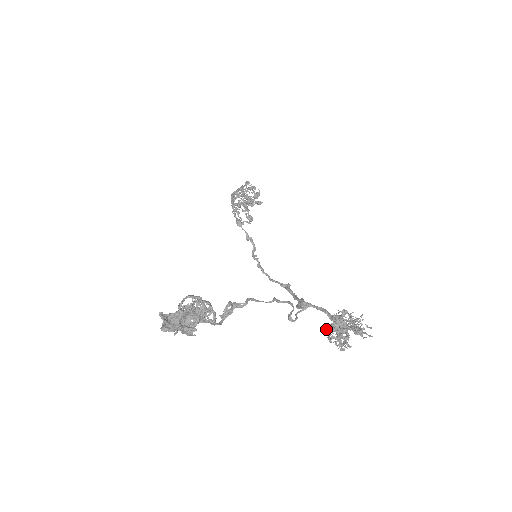
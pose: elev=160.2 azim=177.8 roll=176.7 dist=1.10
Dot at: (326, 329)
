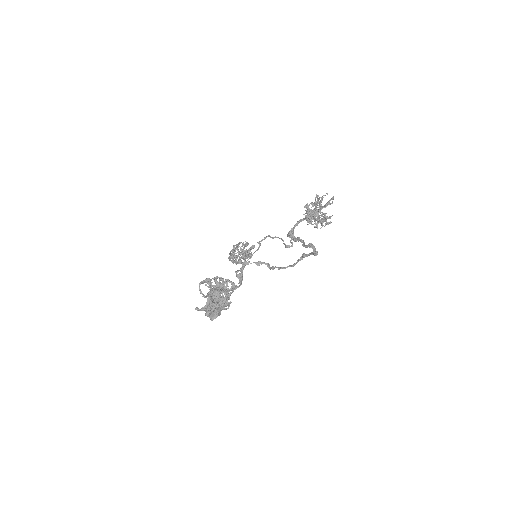
Dot at: occluded
